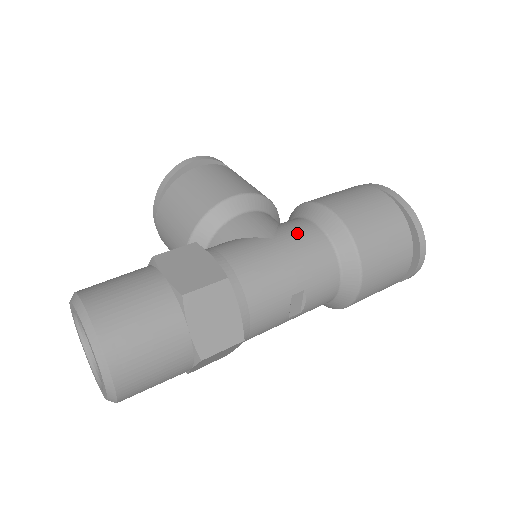
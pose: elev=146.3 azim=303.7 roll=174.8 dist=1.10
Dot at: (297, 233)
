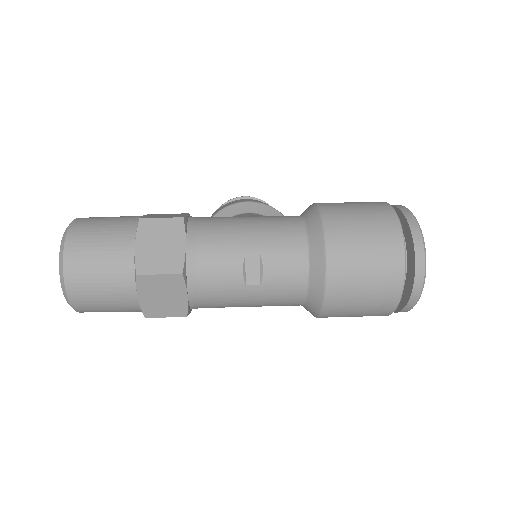
Dot at: (276, 216)
